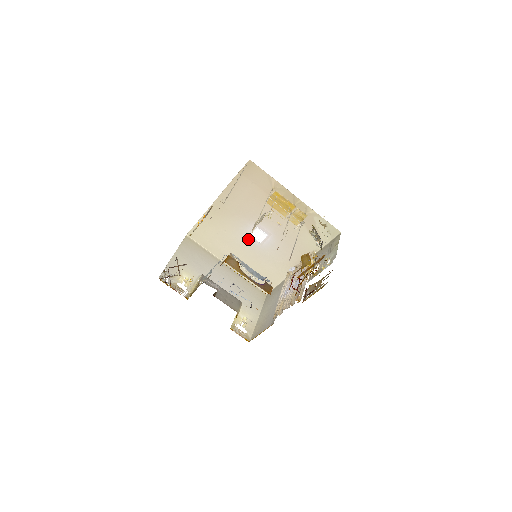
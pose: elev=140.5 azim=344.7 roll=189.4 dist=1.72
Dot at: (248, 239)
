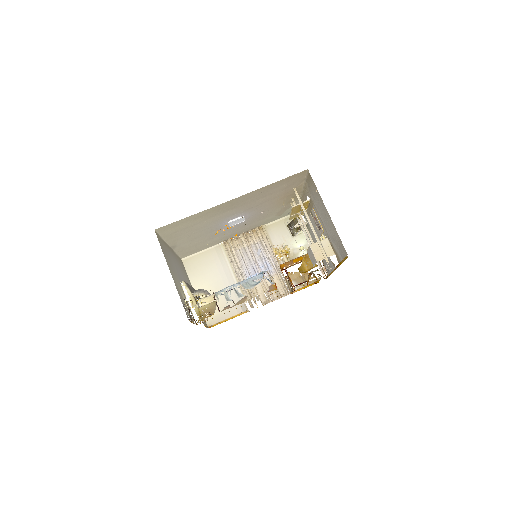
Dot at: (220, 224)
